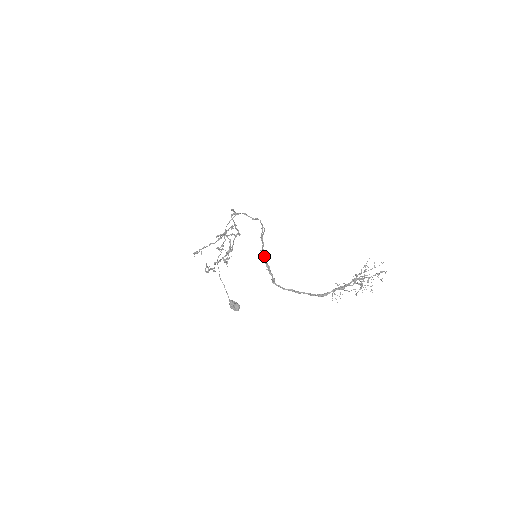
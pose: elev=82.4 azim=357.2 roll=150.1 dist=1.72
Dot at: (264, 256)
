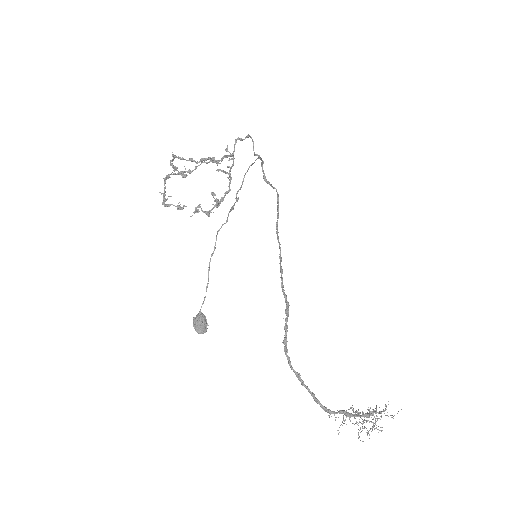
Dot at: occluded
